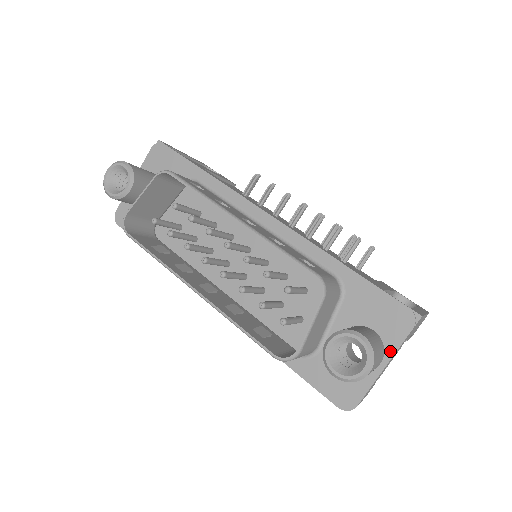
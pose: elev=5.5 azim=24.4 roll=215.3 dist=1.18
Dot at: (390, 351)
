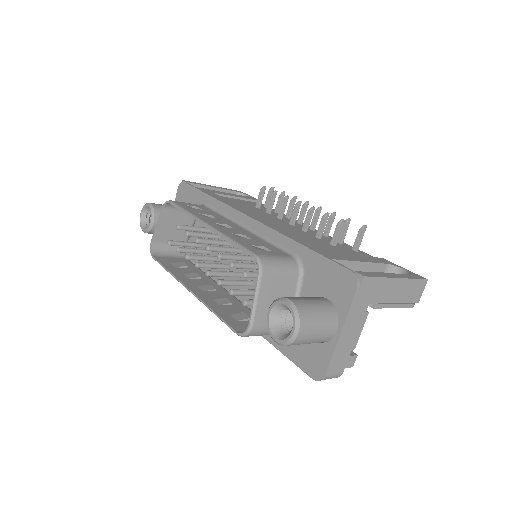
Dot at: (342, 316)
